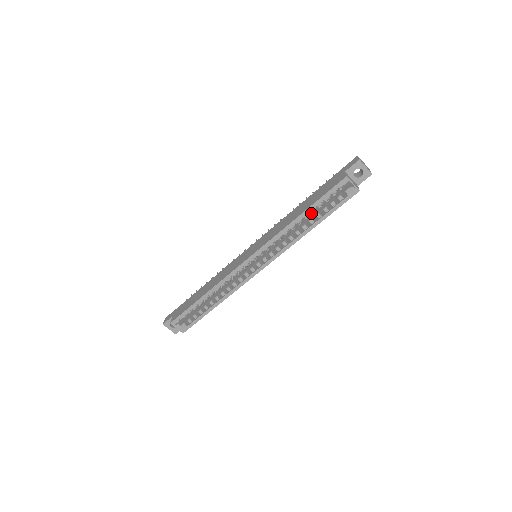
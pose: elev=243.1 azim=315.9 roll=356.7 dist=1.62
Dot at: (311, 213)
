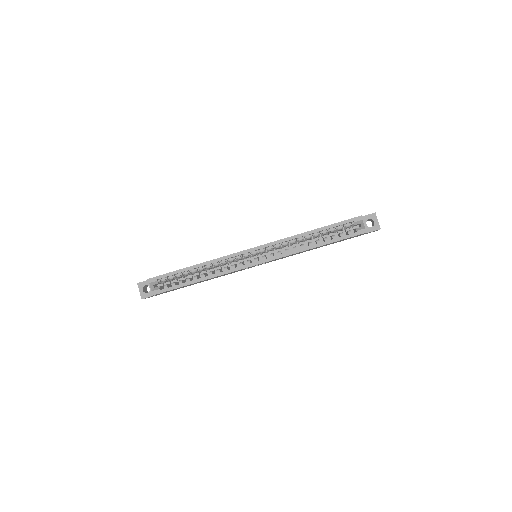
Dot at: occluded
